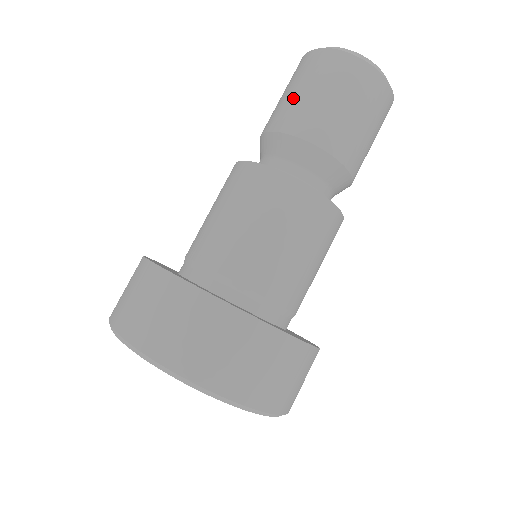
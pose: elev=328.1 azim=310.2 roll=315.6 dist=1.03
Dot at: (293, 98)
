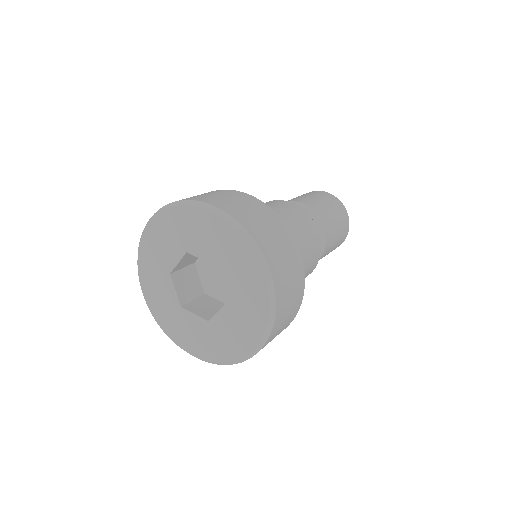
Dot at: occluded
